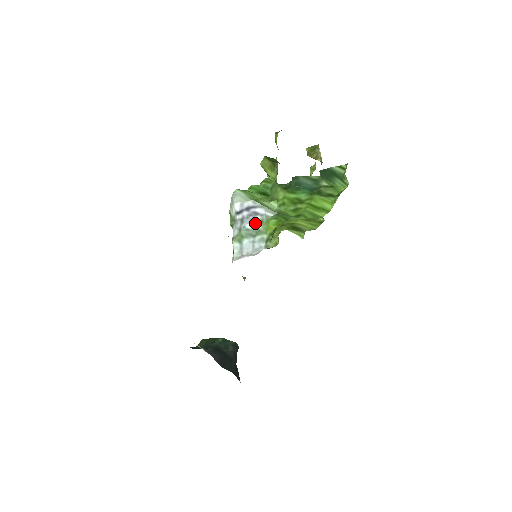
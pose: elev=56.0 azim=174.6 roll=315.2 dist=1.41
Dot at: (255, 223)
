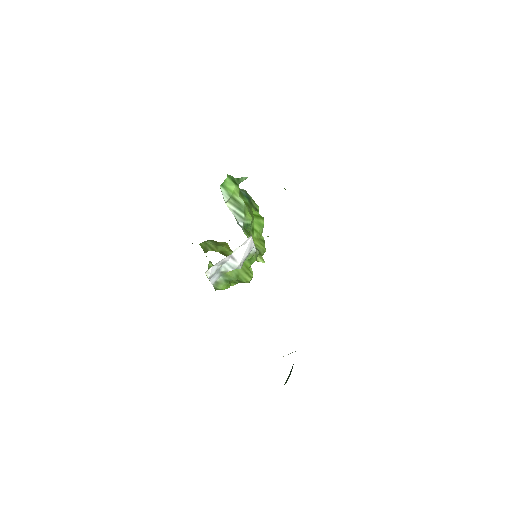
Dot at: (239, 225)
